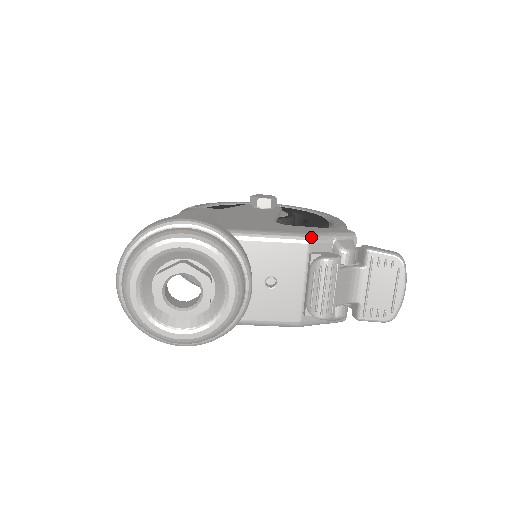
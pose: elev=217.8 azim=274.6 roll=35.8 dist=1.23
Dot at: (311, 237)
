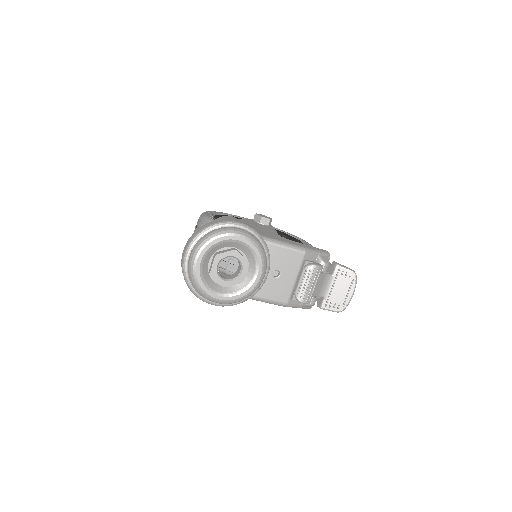
Dot at: (307, 250)
